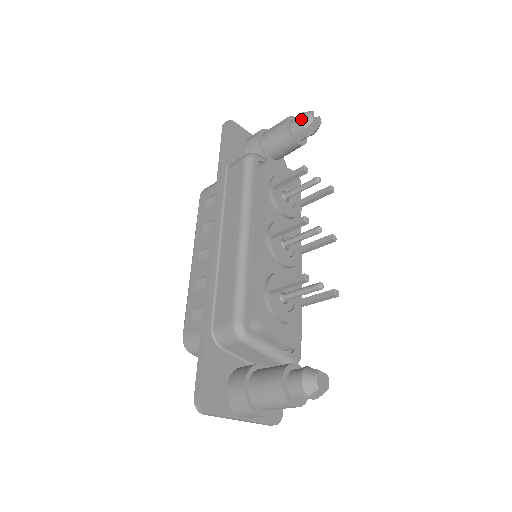
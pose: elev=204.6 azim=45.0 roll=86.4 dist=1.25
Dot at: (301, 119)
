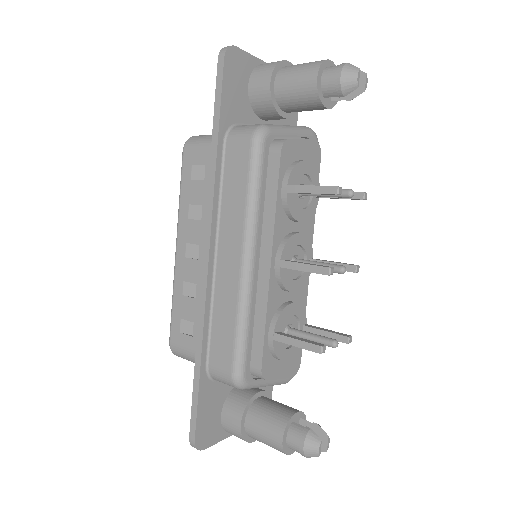
Dot at: (340, 82)
